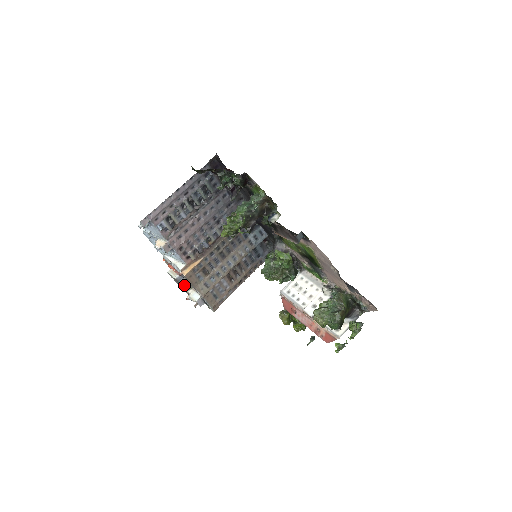
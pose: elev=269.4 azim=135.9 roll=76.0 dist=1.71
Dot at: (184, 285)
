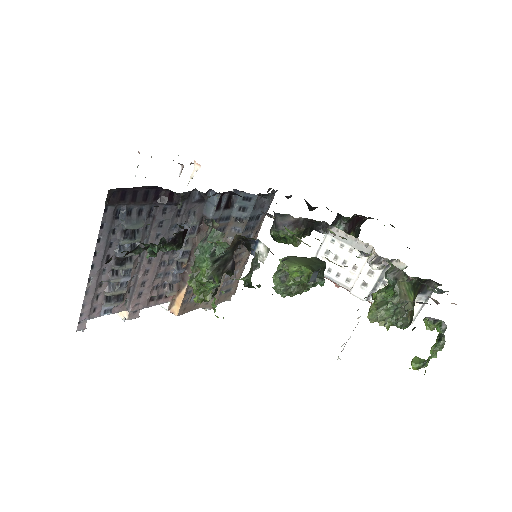
Dot at: occluded
